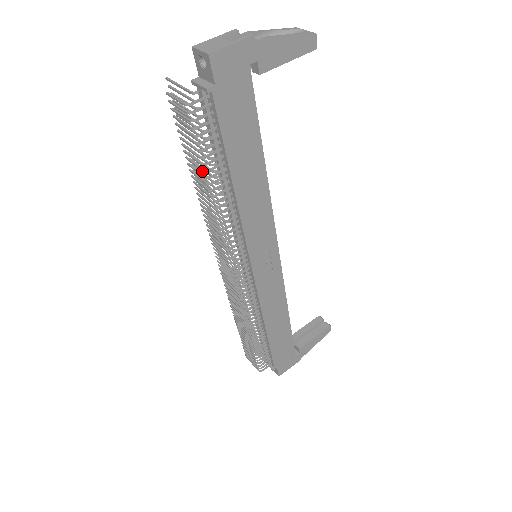
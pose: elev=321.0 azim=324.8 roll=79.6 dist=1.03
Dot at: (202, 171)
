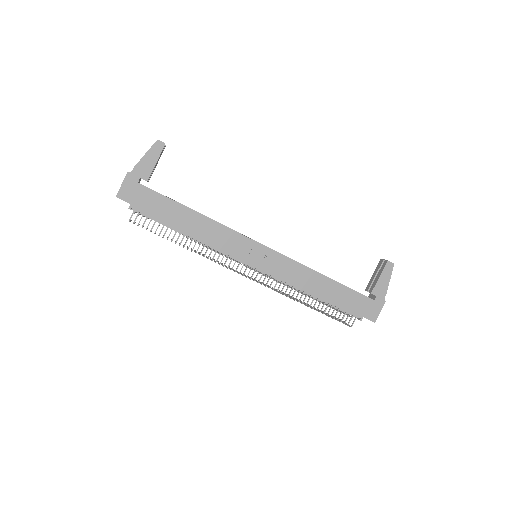
Dot at: occluded
